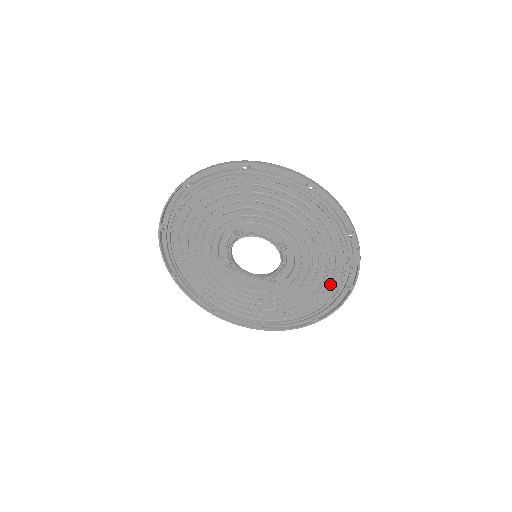
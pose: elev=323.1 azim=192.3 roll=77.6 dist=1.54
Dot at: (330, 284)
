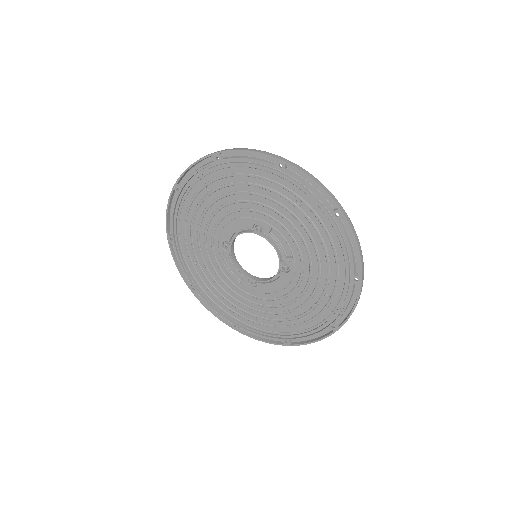
Dot at: (324, 228)
